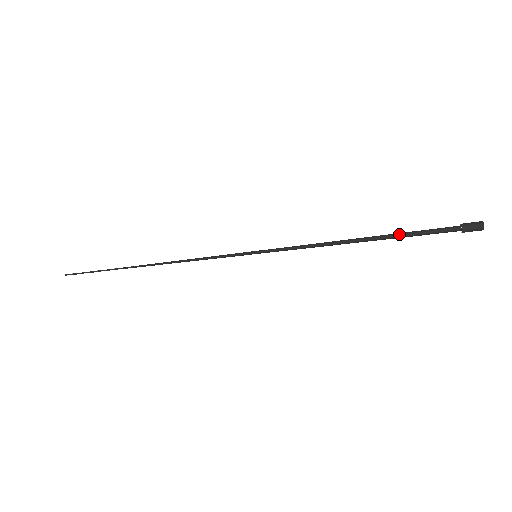
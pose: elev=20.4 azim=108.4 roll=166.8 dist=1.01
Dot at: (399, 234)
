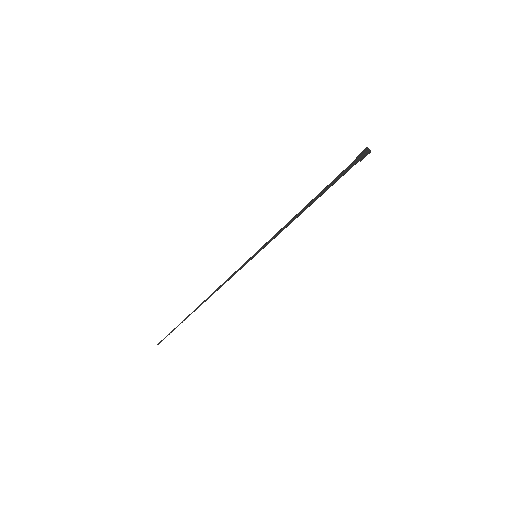
Dot at: (326, 188)
